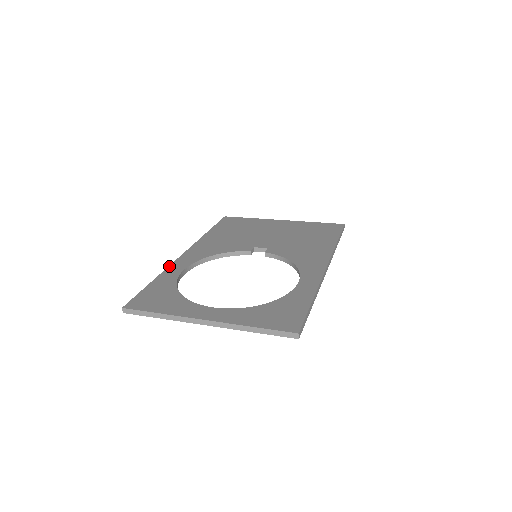
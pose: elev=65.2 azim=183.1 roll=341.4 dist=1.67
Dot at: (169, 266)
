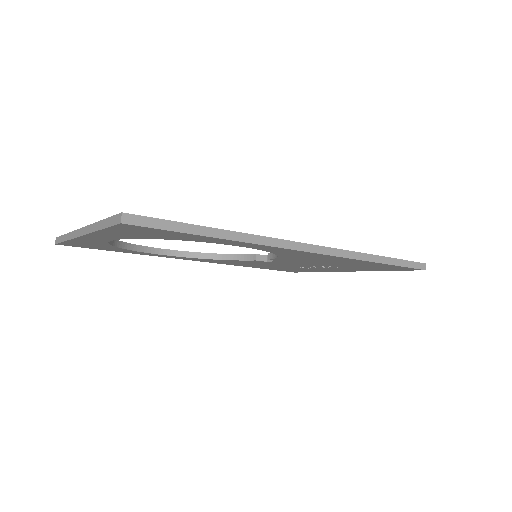
Dot at: occluded
